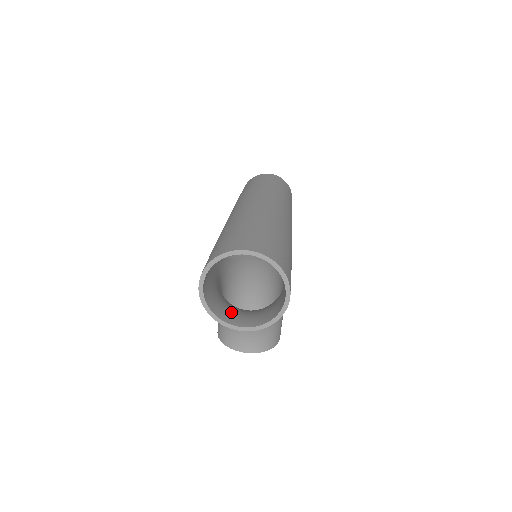
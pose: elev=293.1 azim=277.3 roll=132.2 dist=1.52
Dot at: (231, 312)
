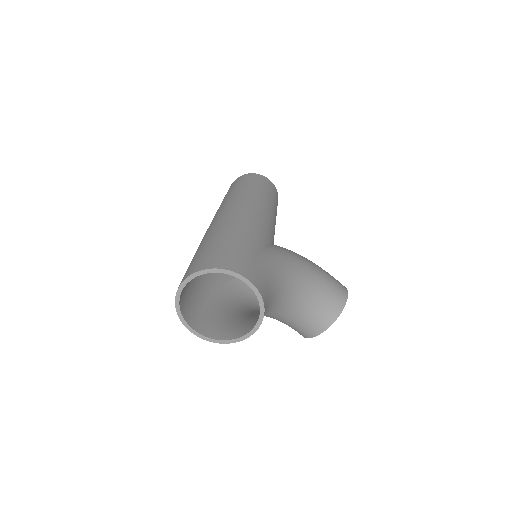
Dot at: (243, 324)
